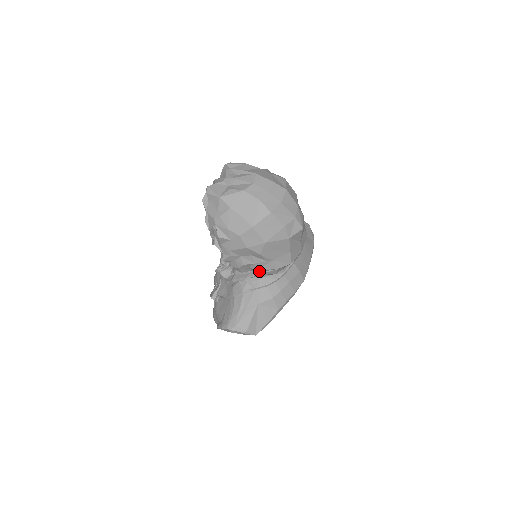
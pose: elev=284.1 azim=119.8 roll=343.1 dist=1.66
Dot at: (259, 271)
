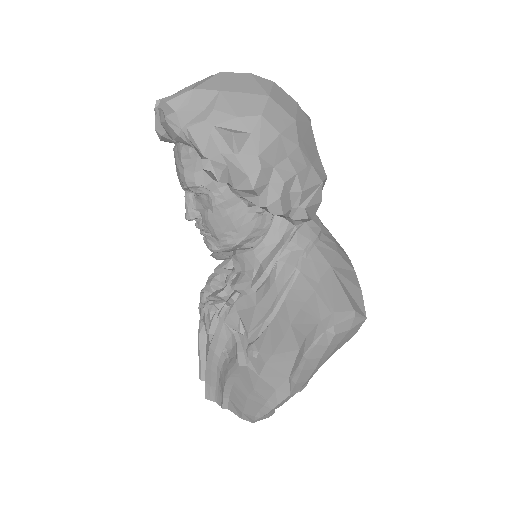
Dot at: (303, 199)
